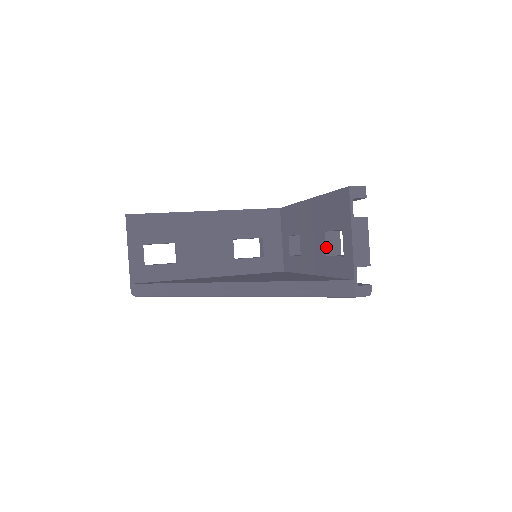
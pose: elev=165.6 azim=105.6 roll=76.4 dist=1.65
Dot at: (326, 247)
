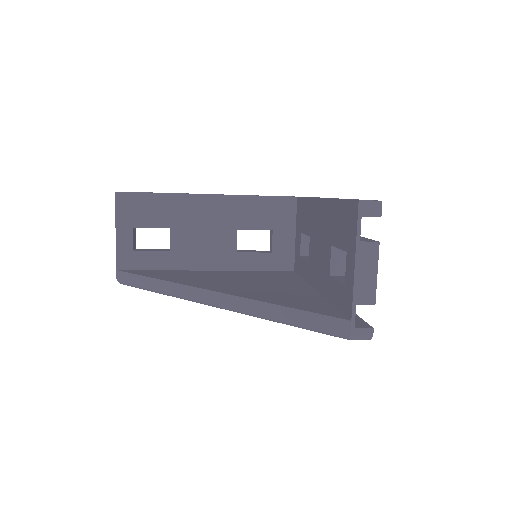
Dot at: (330, 264)
